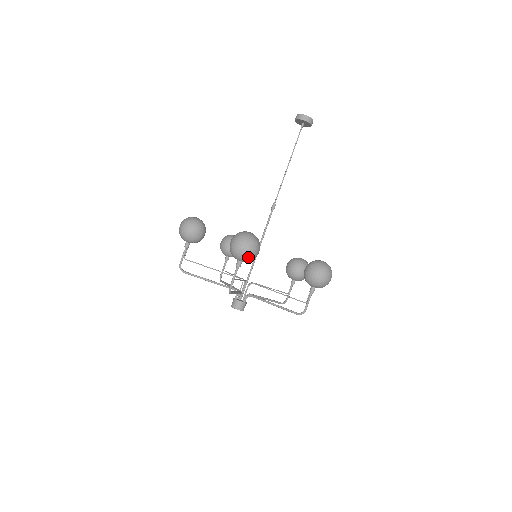
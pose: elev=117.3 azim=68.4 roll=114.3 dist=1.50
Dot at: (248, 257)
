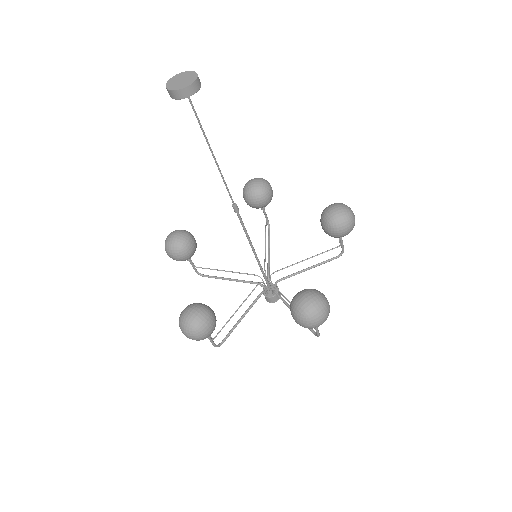
Dot at: occluded
